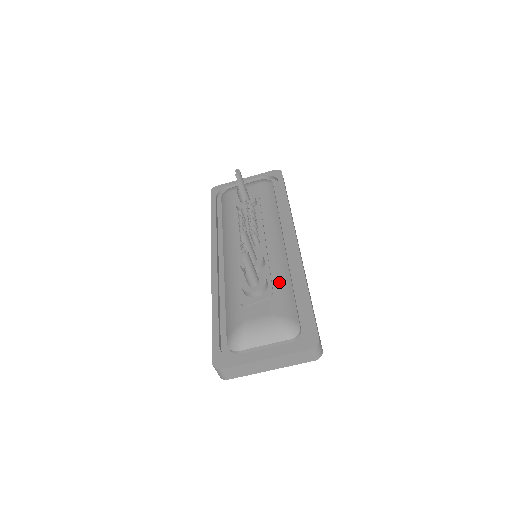
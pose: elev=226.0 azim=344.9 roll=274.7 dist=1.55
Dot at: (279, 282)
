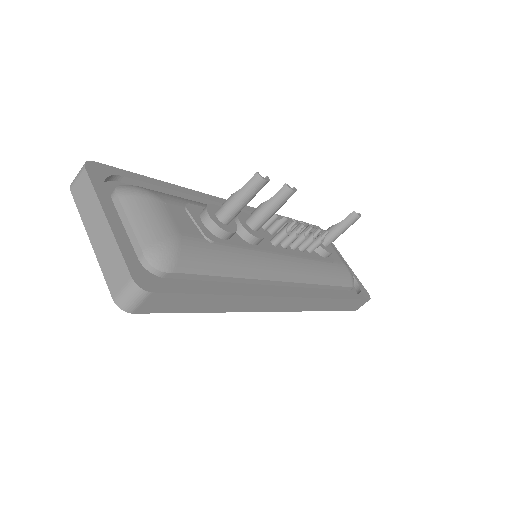
Dot at: (230, 255)
